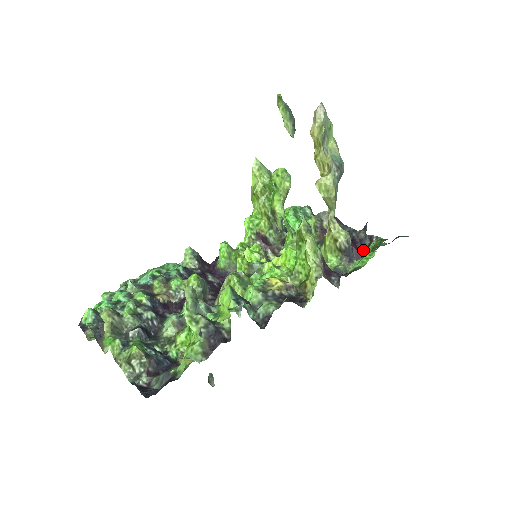
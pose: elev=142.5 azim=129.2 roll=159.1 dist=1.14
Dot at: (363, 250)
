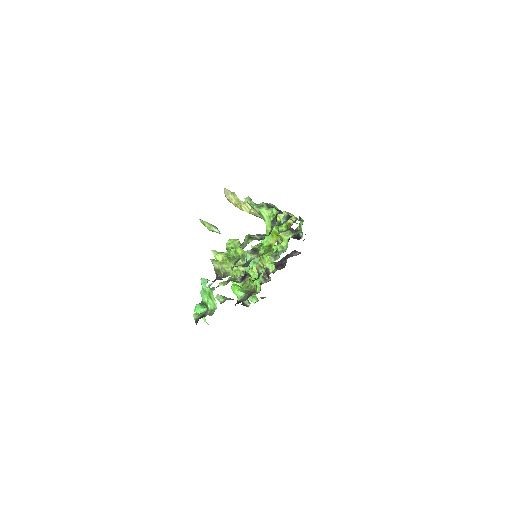
Dot at: (298, 236)
